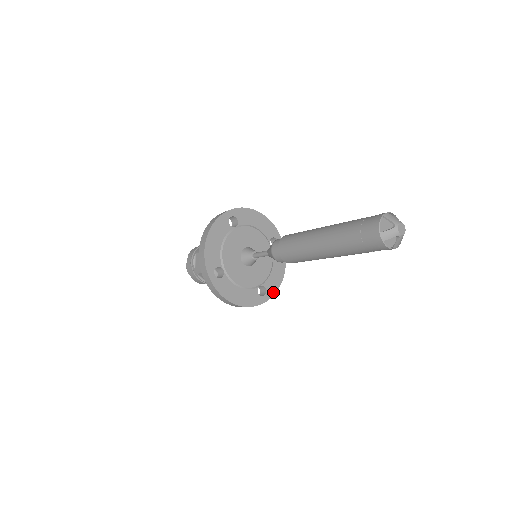
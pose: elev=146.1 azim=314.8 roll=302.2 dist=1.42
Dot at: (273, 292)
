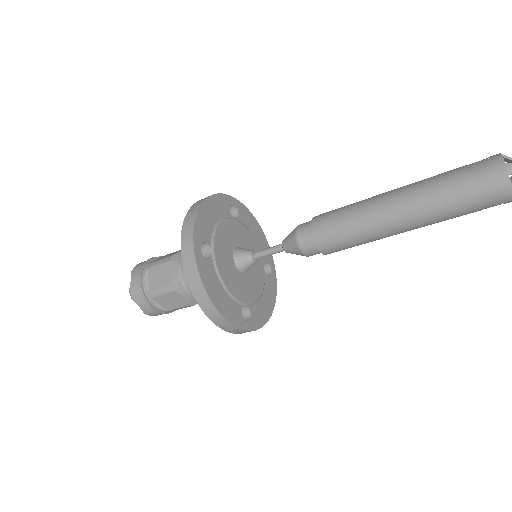
Dot at: (270, 256)
